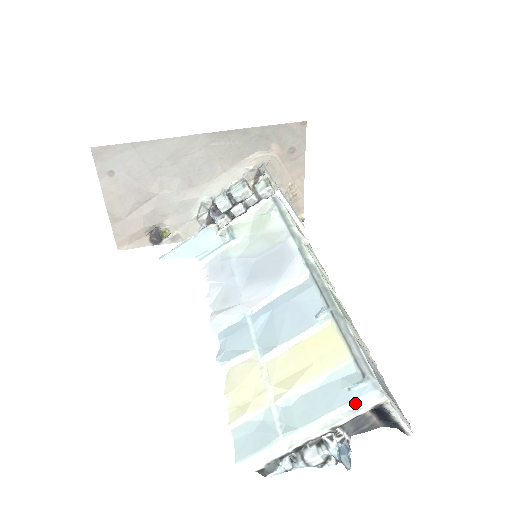
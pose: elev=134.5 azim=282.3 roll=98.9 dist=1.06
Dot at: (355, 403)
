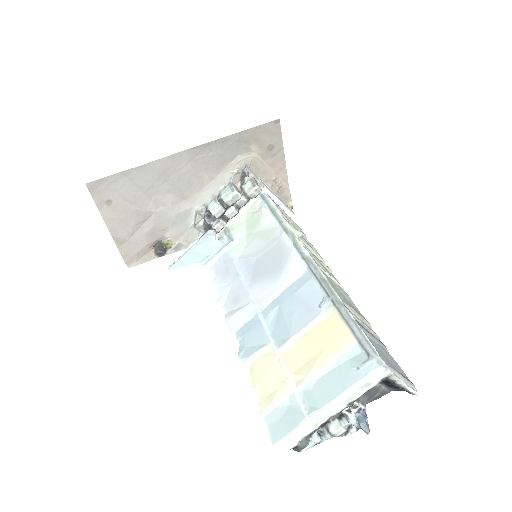
Dot at: (365, 380)
